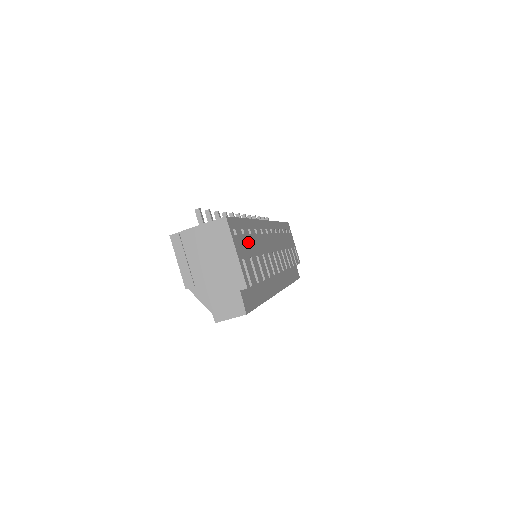
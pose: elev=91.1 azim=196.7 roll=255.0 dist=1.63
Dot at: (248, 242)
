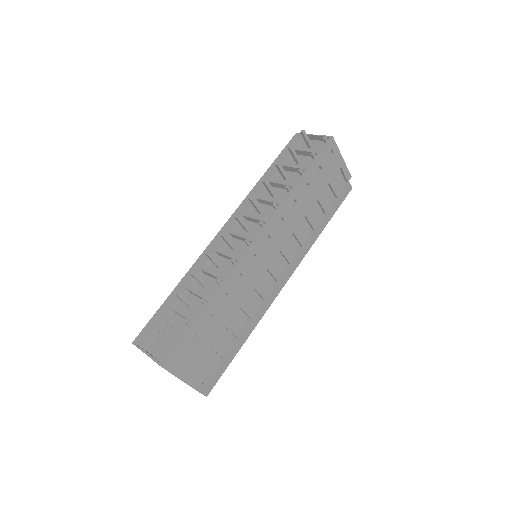
Dot at: (205, 337)
